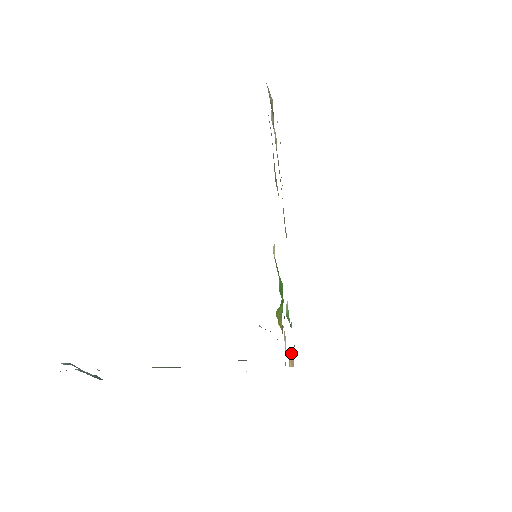
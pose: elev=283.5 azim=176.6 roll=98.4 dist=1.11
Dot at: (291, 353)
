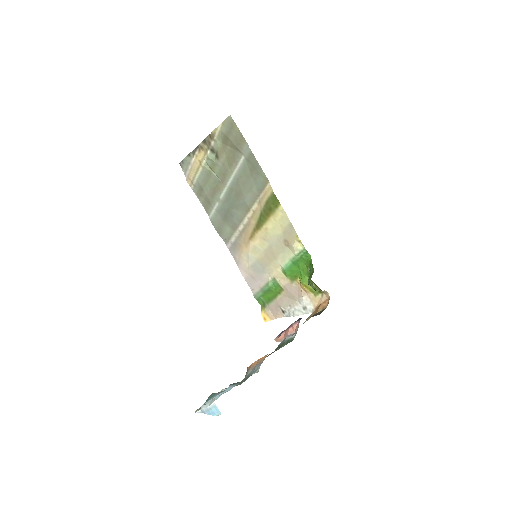
Dot at: (267, 312)
